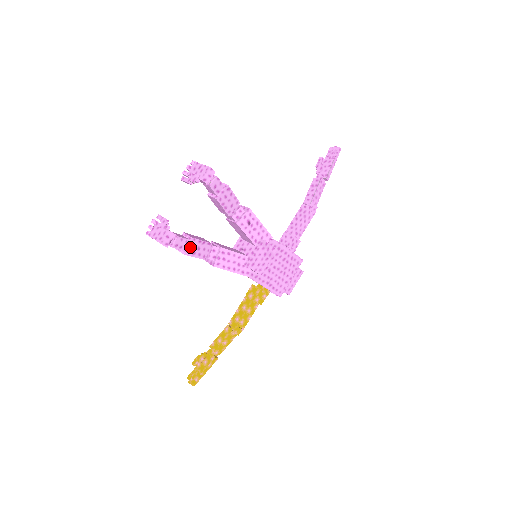
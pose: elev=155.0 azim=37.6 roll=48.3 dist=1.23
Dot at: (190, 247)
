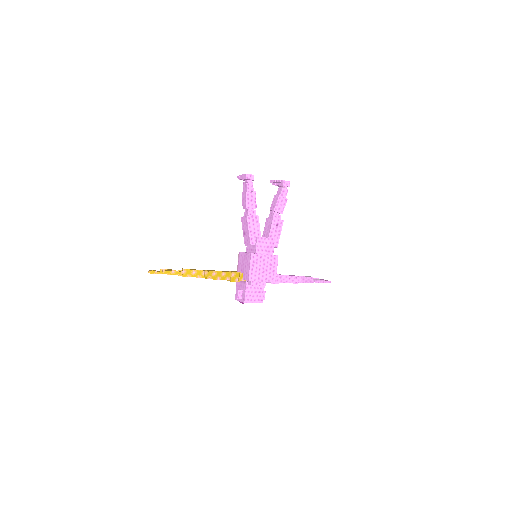
Dot at: (251, 194)
